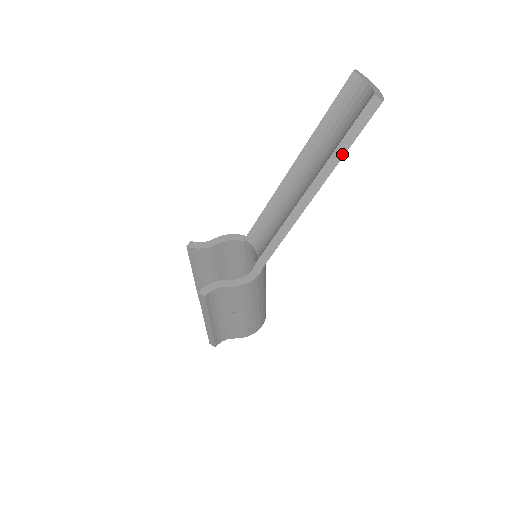
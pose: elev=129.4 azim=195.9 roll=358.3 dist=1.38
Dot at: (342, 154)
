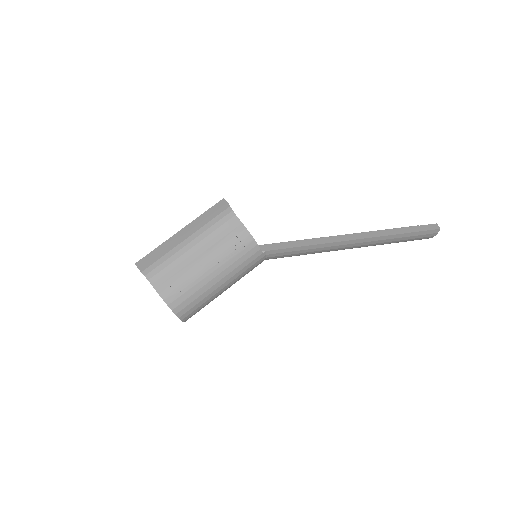
Dot at: (397, 233)
